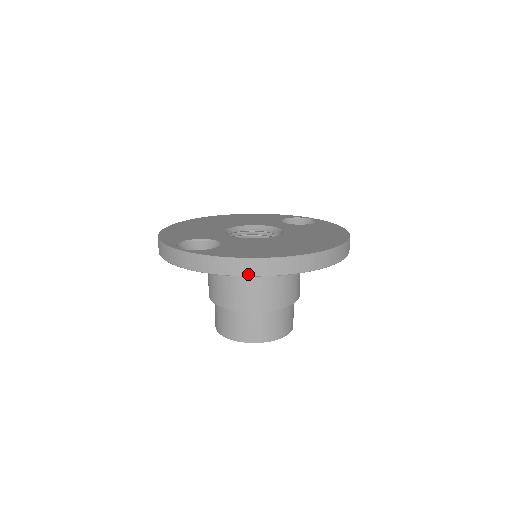
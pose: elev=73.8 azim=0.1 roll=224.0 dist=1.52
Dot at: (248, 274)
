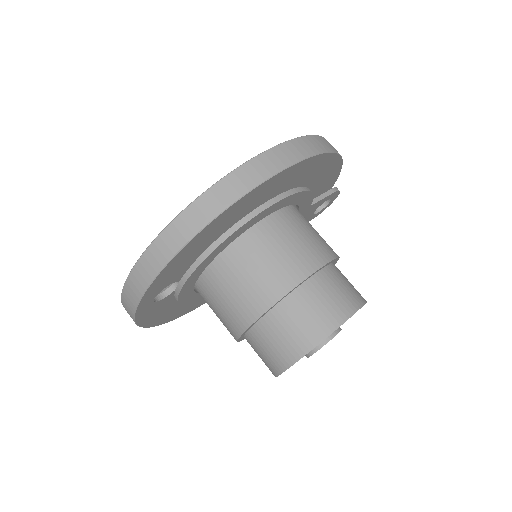
Dot at: (187, 238)
